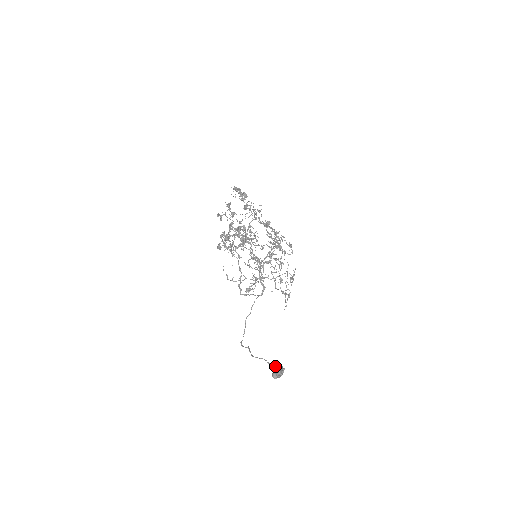
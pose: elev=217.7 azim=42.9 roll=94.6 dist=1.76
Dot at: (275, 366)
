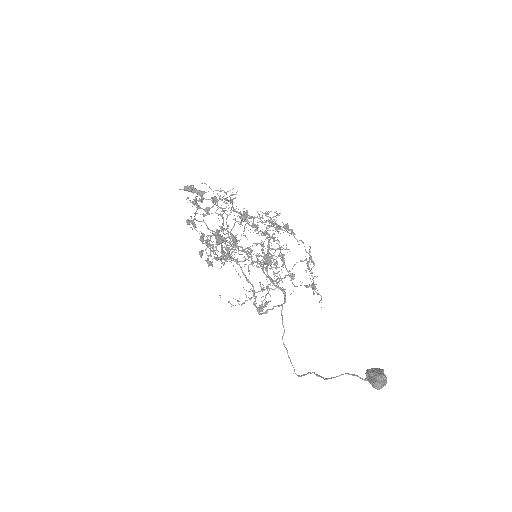
Dot at: (371, 373)
